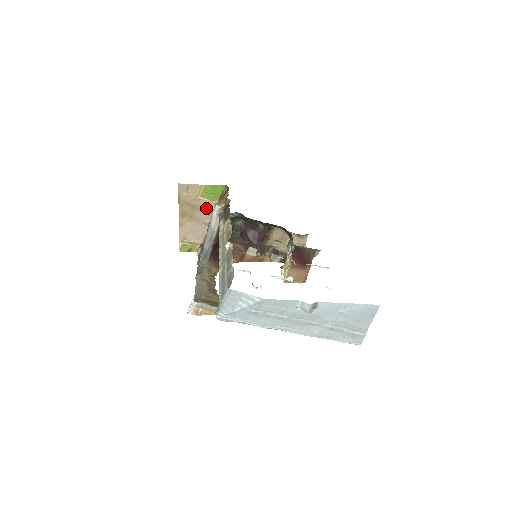
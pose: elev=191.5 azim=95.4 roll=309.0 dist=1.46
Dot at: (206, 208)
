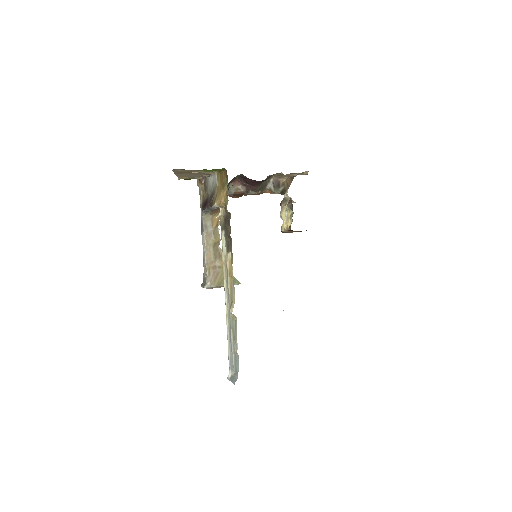
Dot at: (203, 173)
